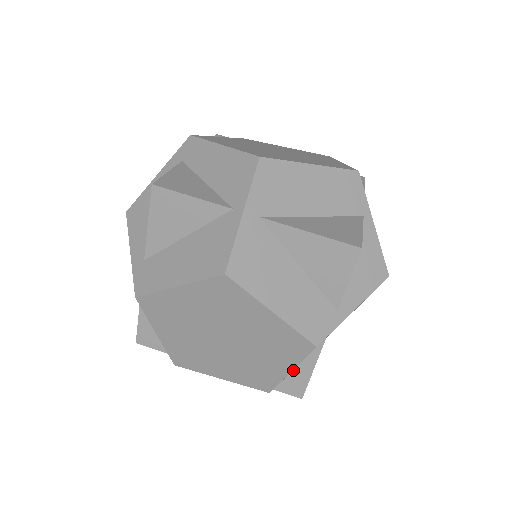
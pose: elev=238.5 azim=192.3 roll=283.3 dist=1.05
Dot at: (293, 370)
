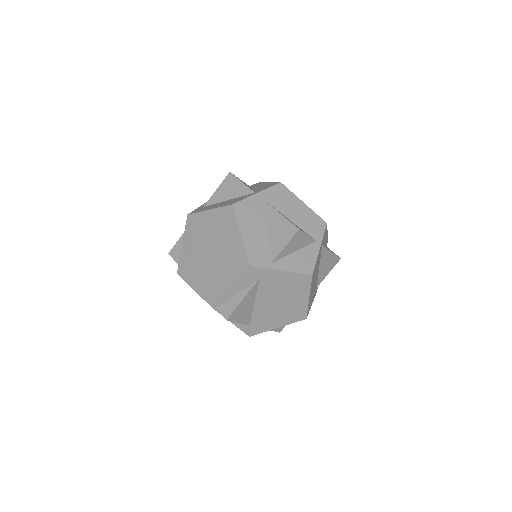
Dot at: (232, 296)
